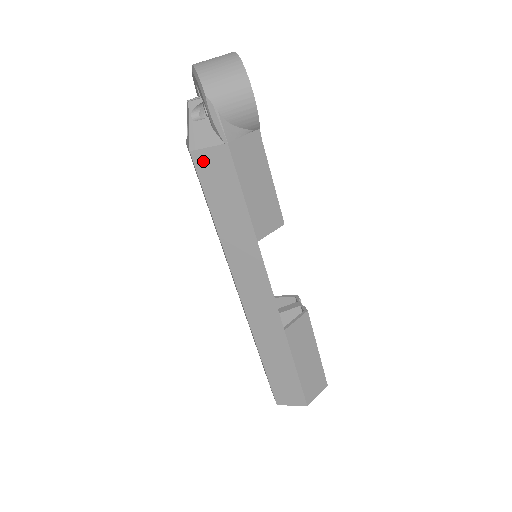
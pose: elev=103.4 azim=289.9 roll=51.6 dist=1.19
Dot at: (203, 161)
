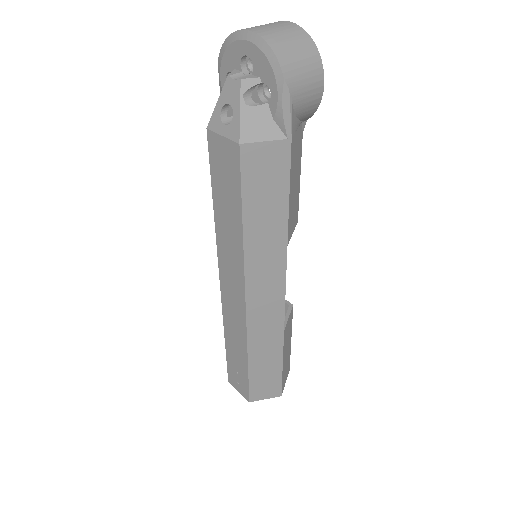
Dot at: (253, 157)
